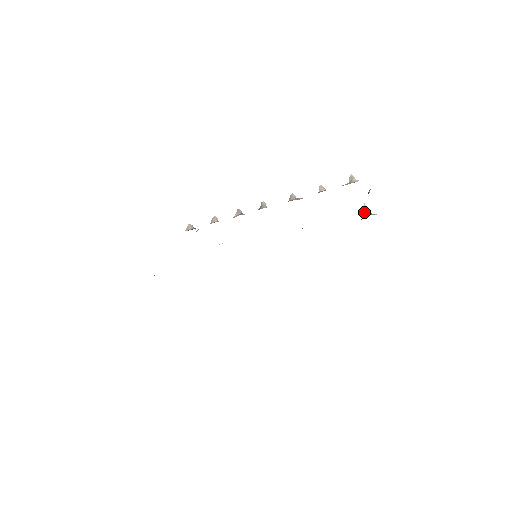
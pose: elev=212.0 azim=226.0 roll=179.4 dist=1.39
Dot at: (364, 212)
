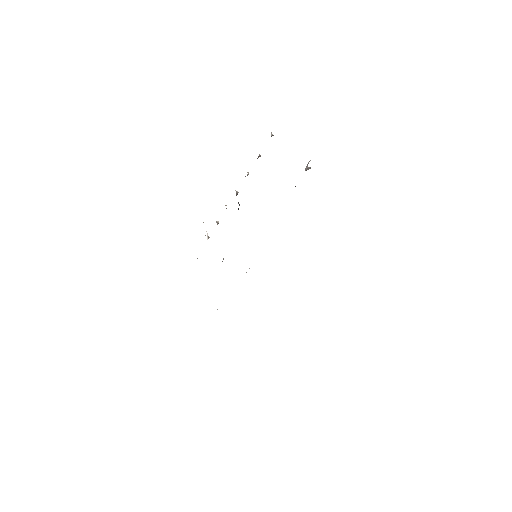
Dot at: (306, 170)
